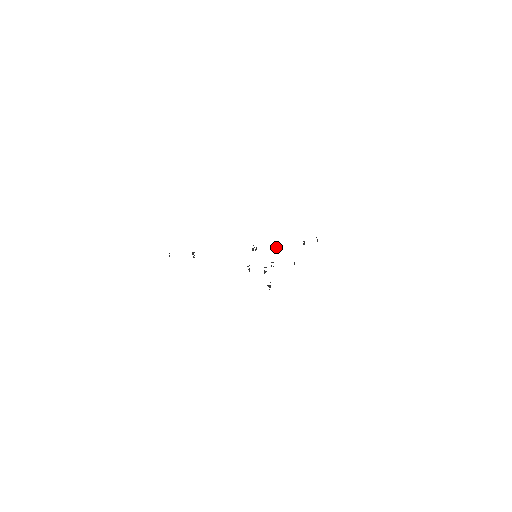
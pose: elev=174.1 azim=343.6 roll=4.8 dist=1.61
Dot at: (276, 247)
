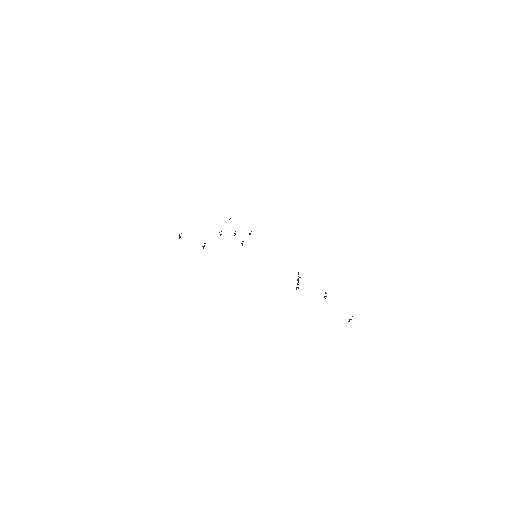
Dot at: occluded
